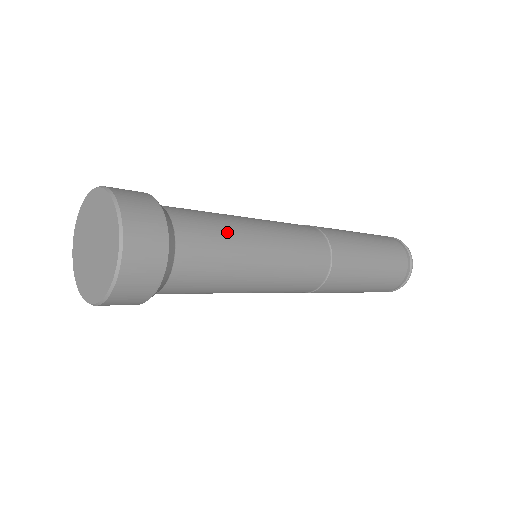
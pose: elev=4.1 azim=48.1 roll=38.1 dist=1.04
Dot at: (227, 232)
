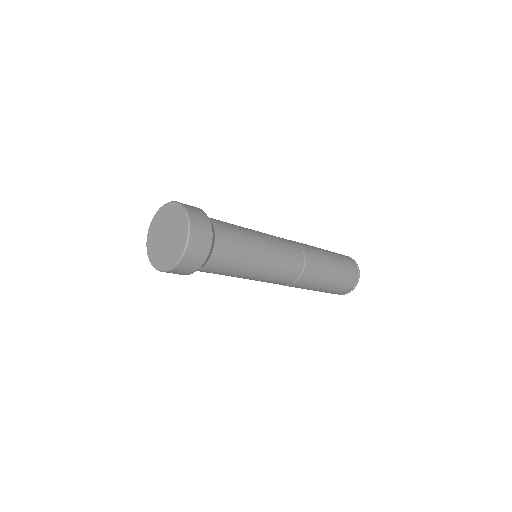
Dot at: (243, 253)
